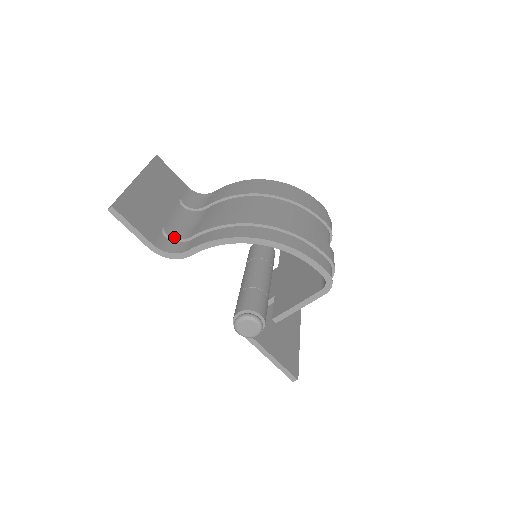
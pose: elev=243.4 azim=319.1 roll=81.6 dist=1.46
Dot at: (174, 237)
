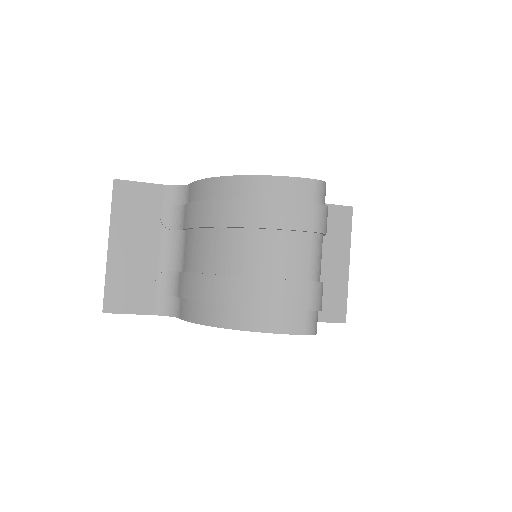
Dot at: (168, 293)
